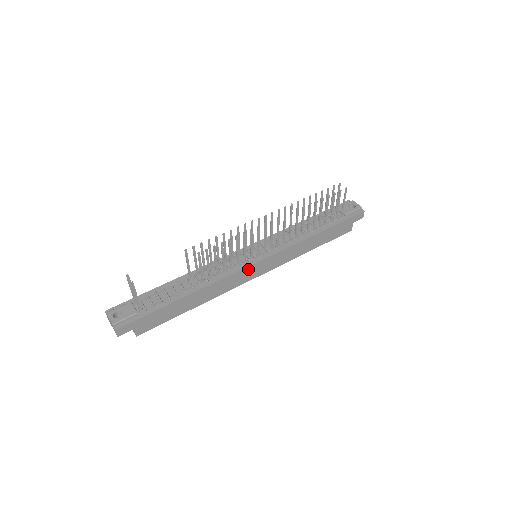
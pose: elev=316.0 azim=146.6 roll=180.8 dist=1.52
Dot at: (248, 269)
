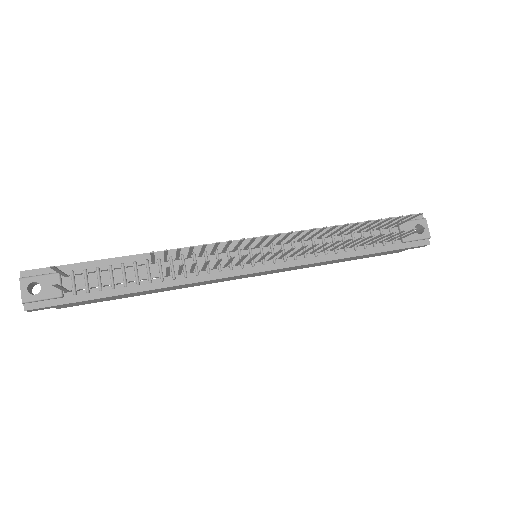
Dot at: (236, 276)
